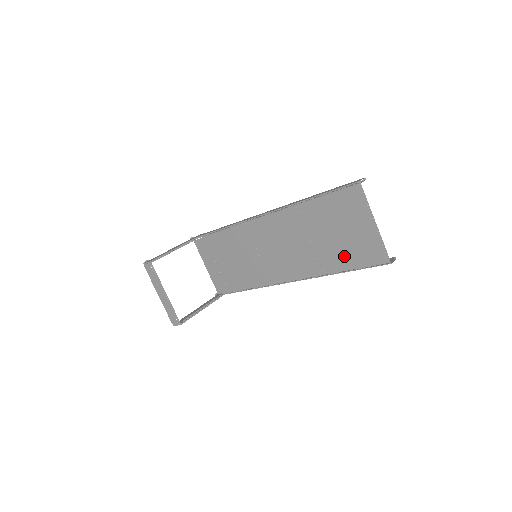
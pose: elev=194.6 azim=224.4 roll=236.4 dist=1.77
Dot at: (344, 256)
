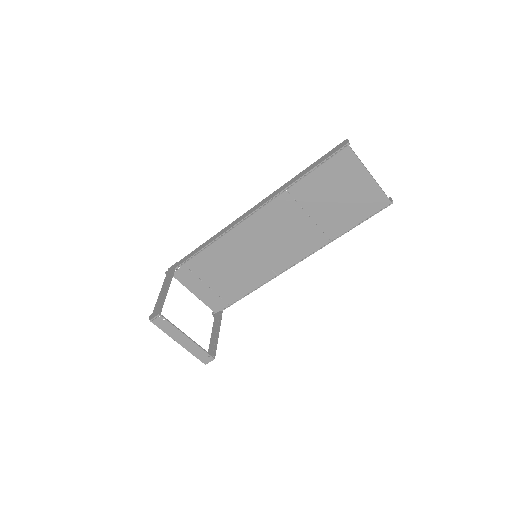
Dot at: (347, 216)
